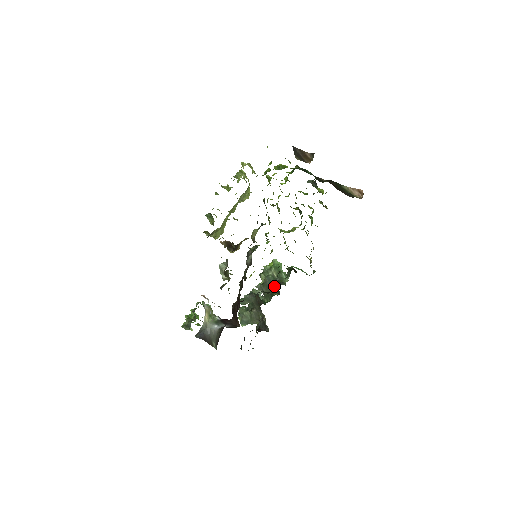
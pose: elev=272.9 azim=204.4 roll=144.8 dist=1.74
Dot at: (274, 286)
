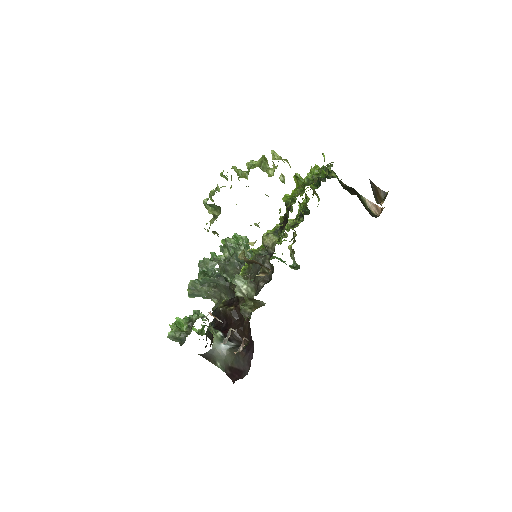
Dot at: occluded
